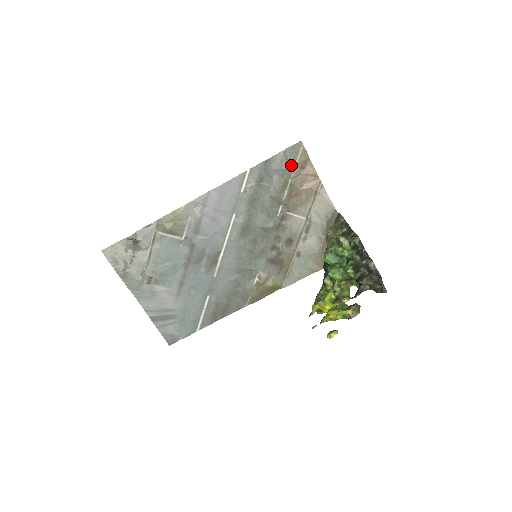
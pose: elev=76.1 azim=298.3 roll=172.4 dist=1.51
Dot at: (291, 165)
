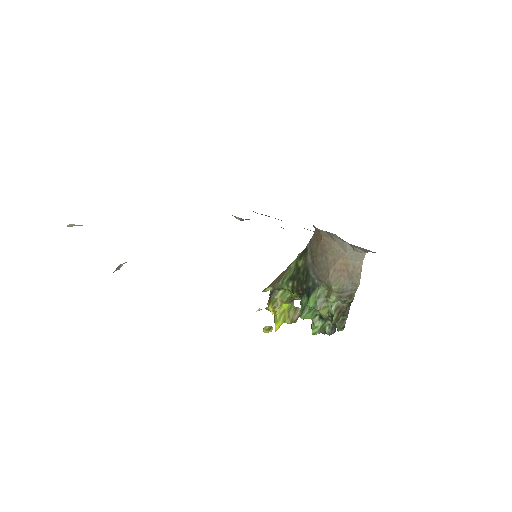
Dot at: occluded
